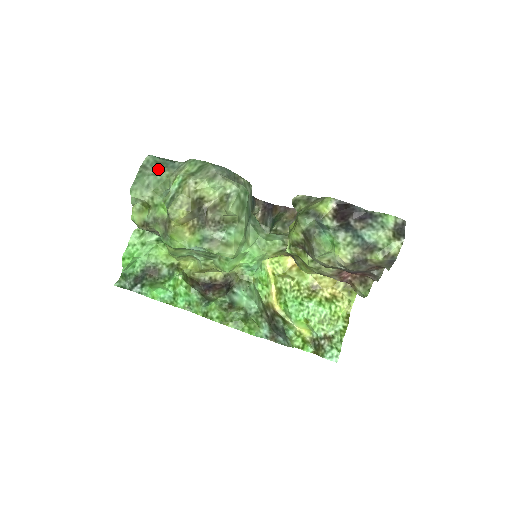
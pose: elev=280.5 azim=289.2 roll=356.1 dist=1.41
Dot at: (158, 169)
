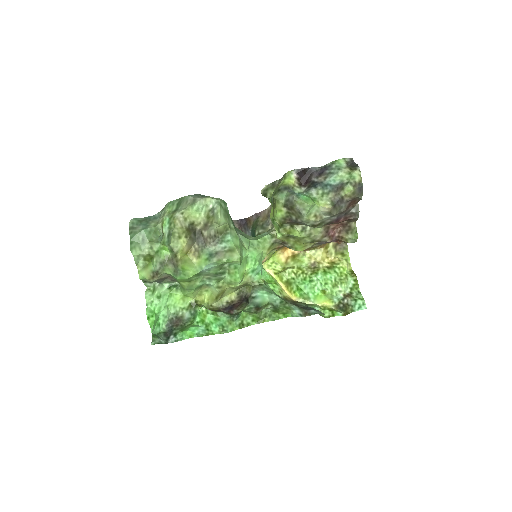
Dot at: (144, 225)
